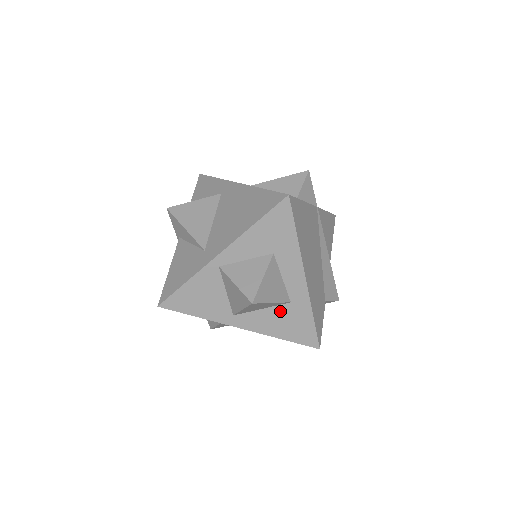
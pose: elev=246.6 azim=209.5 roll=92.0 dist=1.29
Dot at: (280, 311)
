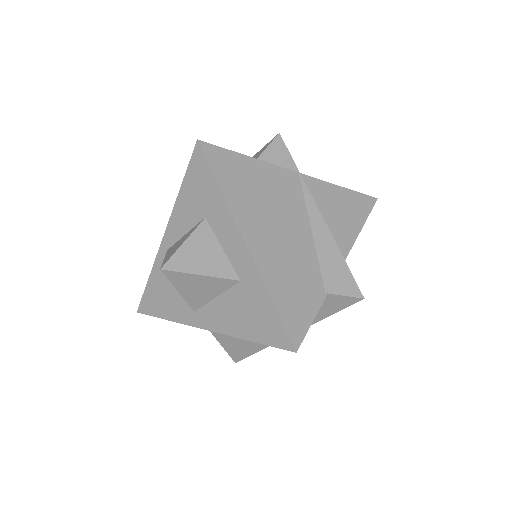
Dot at: (234, 297)
